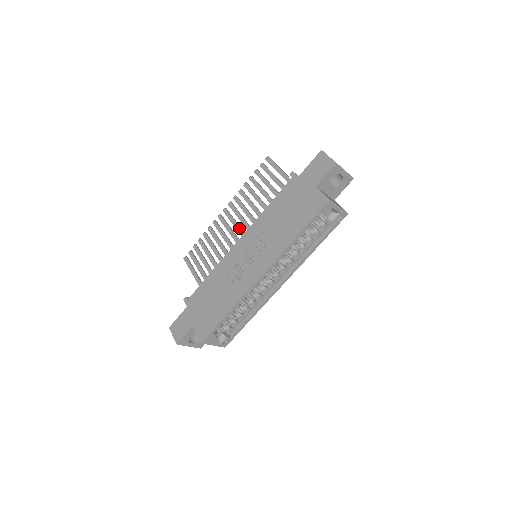
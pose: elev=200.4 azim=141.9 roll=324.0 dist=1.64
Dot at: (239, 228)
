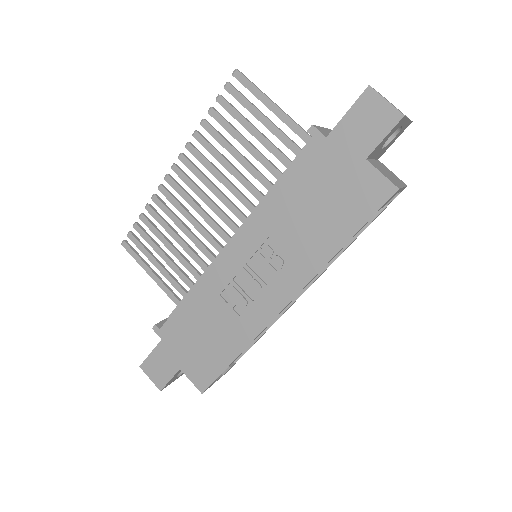
Dot at: (210, 202)
